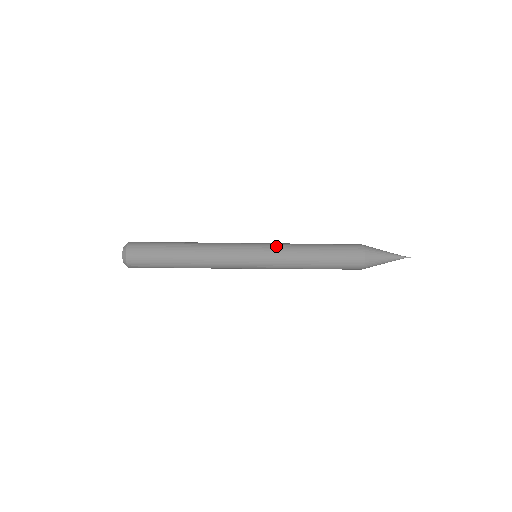
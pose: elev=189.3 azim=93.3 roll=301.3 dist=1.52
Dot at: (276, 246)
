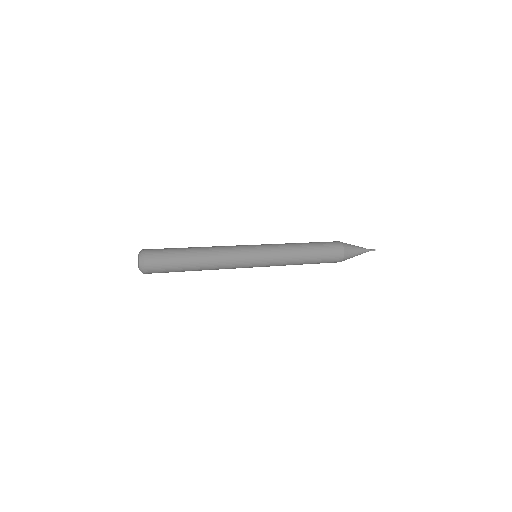
Dot at: (276, 253)
